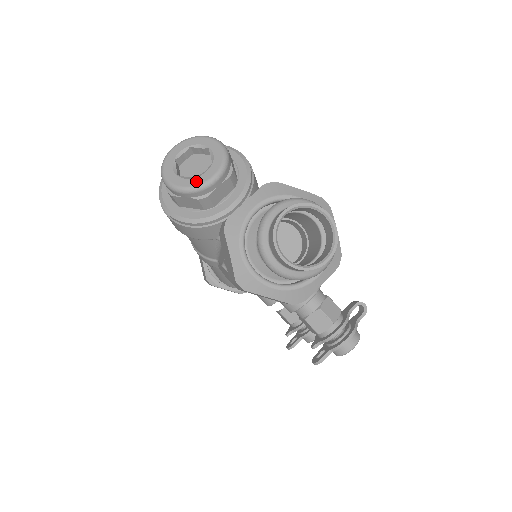
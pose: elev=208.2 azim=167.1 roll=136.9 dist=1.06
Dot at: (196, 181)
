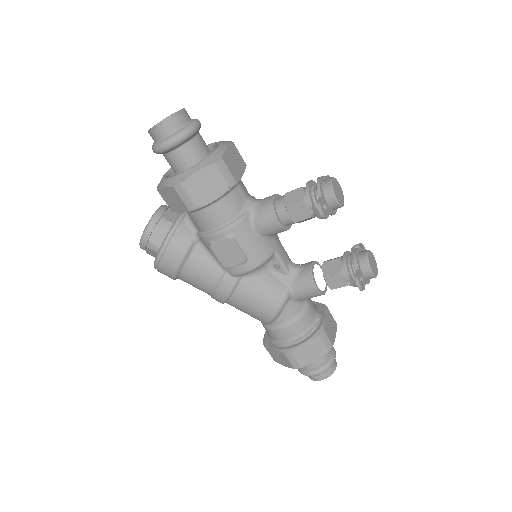
Dot at: (151, 219)
